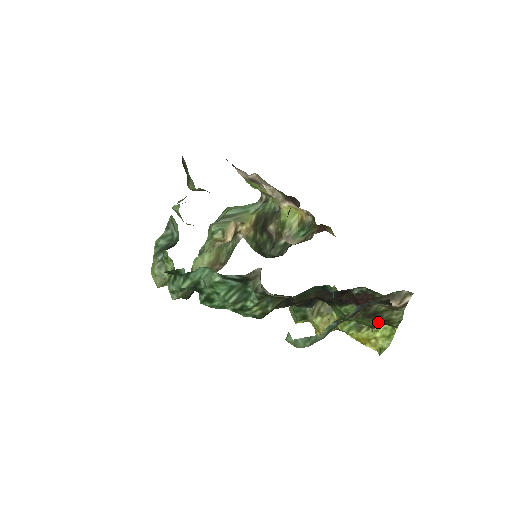
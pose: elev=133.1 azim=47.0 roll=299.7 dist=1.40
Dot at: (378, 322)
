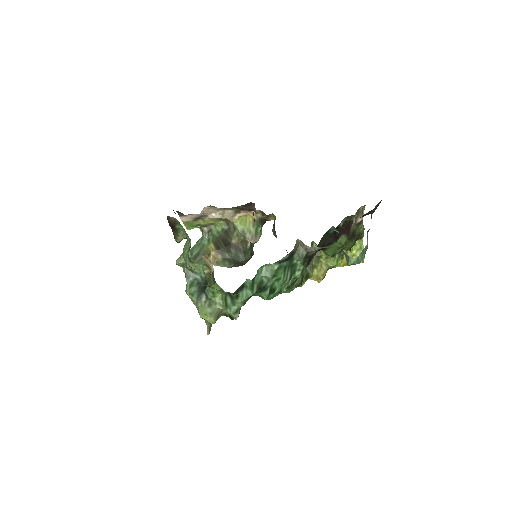
Dot at: (355, 239)
